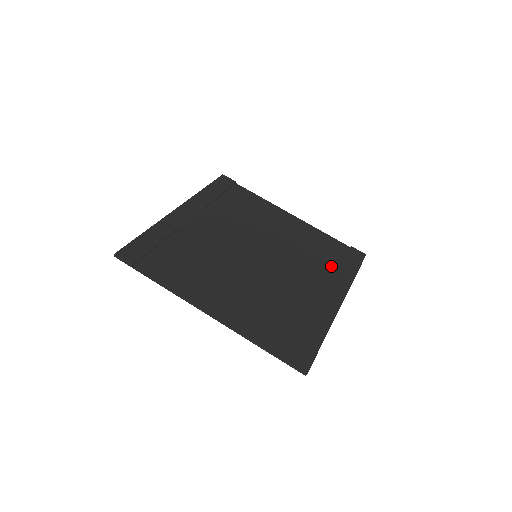
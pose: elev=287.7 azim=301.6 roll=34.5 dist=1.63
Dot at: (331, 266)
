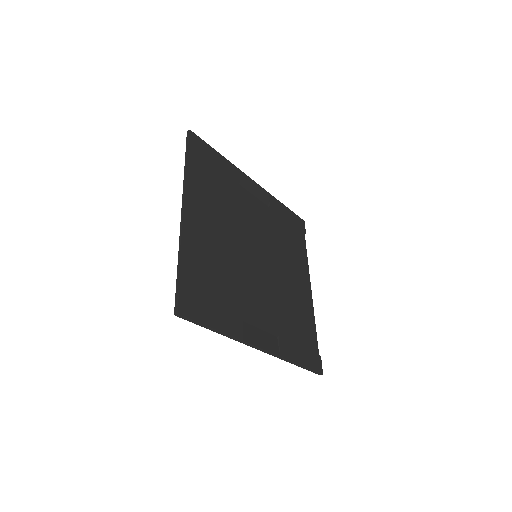
Dot at: (290, 335)
